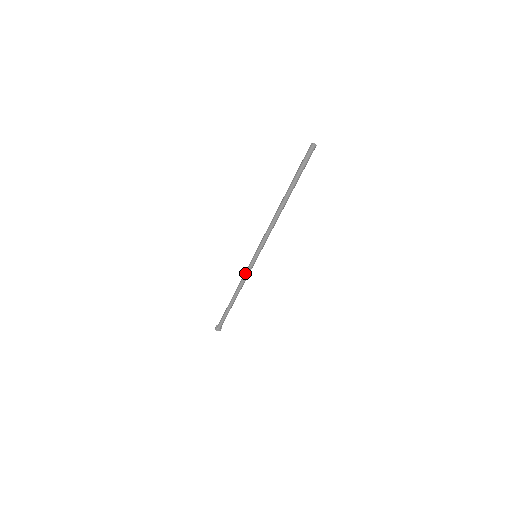
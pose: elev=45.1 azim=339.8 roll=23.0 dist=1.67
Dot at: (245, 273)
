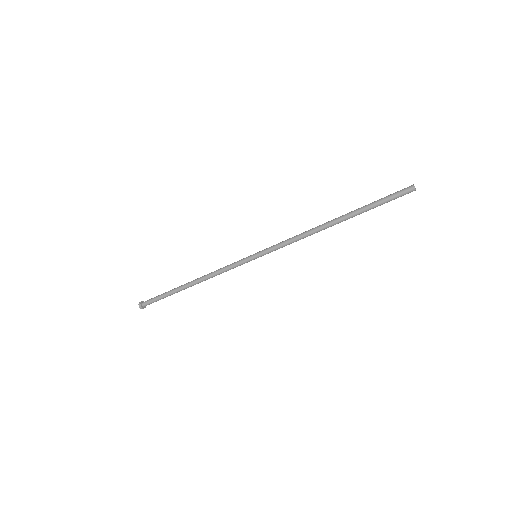
Dot at: (230, 269)
